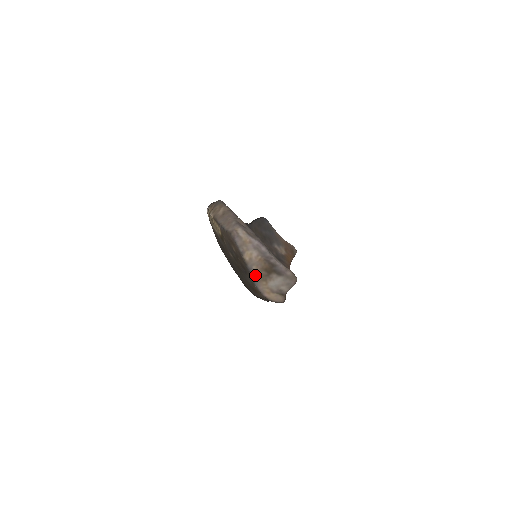
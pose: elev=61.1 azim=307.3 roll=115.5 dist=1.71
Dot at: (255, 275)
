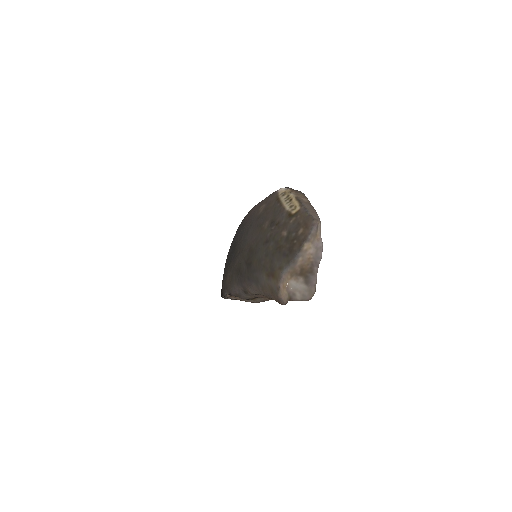
Dot at: (293, 264)
